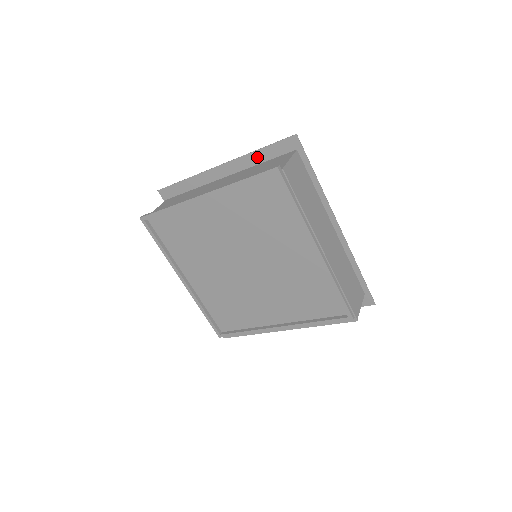
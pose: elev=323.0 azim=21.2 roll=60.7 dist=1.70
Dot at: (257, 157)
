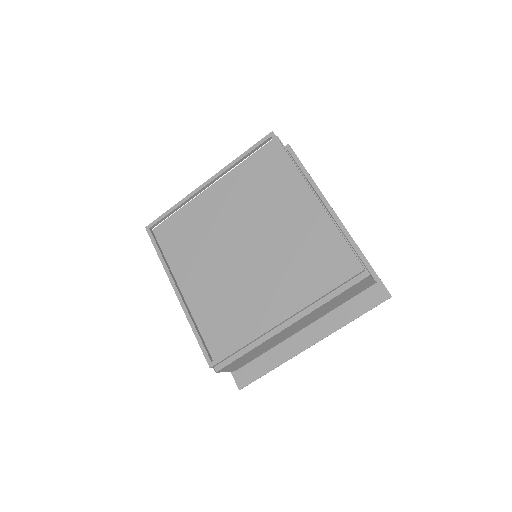
Dot at: occluded
